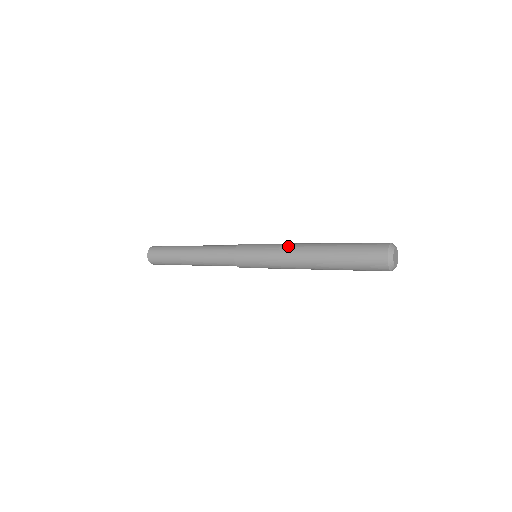
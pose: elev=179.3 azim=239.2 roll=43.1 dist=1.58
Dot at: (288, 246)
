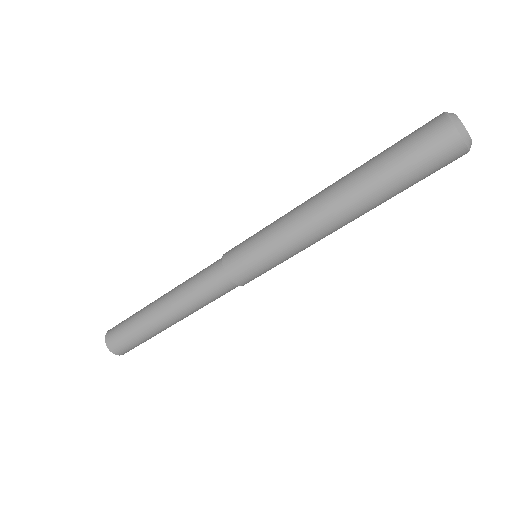
Dot at: (296, 207)
